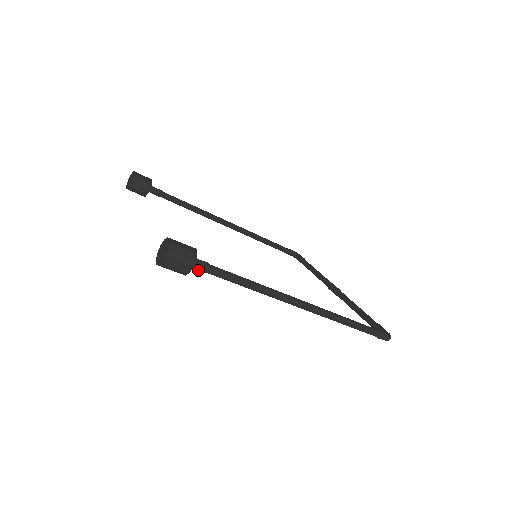
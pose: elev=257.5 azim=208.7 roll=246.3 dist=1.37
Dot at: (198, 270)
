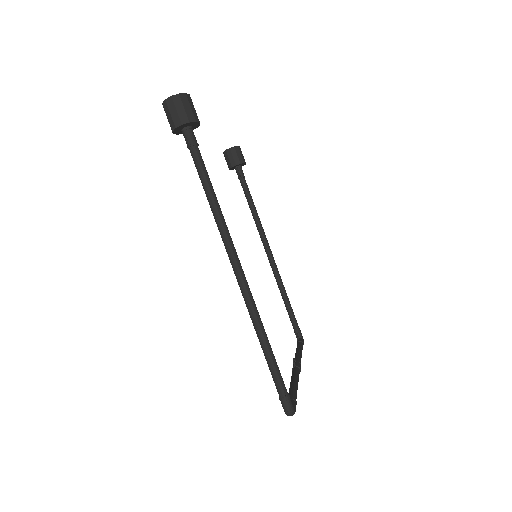
Dot at: (186, 141)
